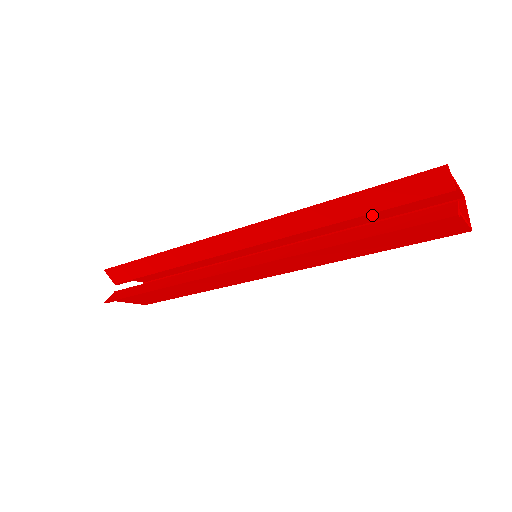
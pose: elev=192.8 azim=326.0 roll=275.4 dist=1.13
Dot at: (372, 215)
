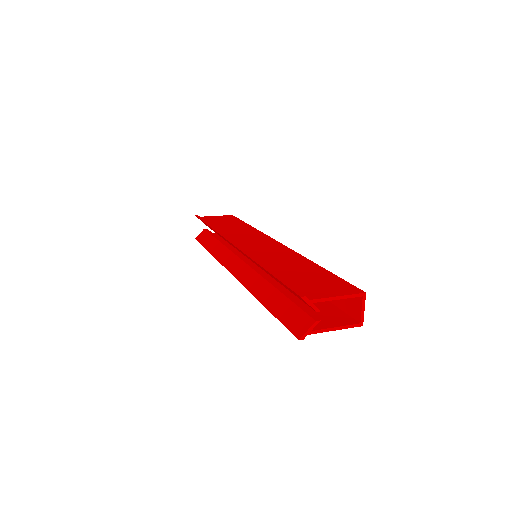
Dot at: occluded
